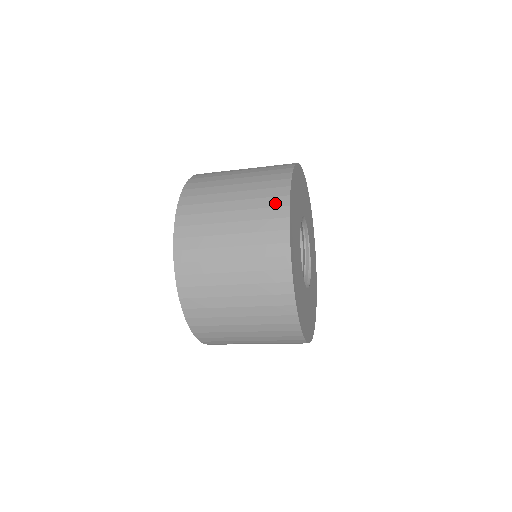
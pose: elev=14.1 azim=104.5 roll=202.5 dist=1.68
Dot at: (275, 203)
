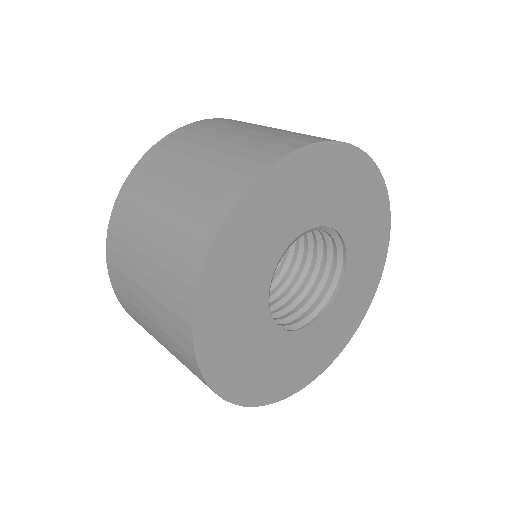
Dot at: (192, 369)
